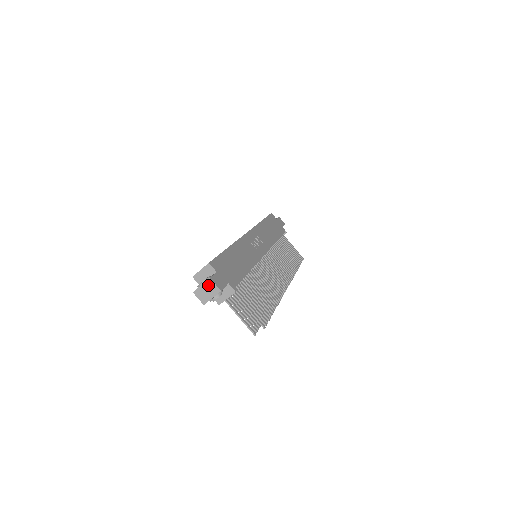
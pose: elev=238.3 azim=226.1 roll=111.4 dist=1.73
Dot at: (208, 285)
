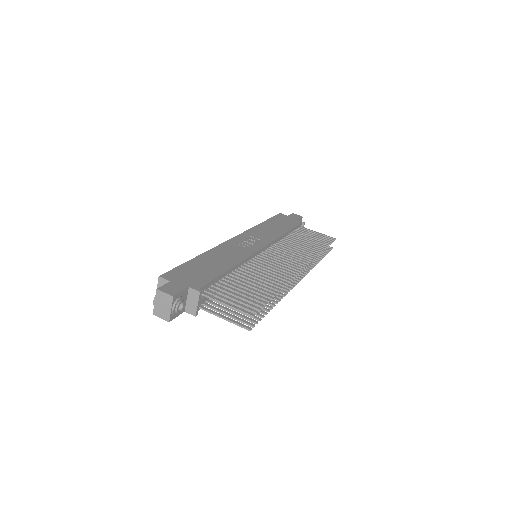
Dot at: (160, 298)
